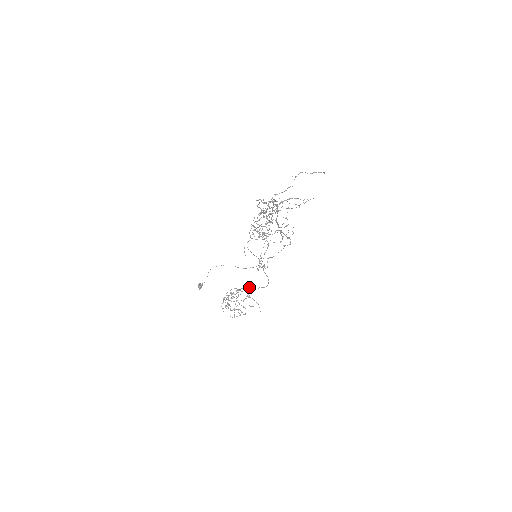
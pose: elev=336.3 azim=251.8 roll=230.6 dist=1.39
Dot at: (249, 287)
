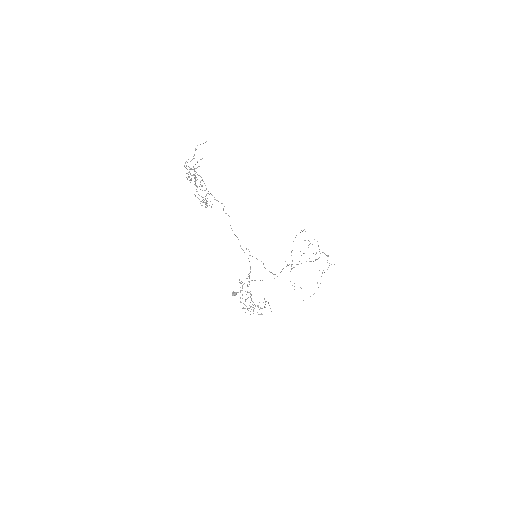
Dot at: occluded
